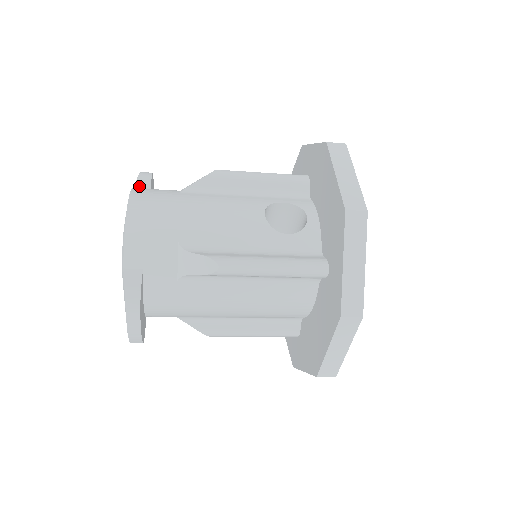
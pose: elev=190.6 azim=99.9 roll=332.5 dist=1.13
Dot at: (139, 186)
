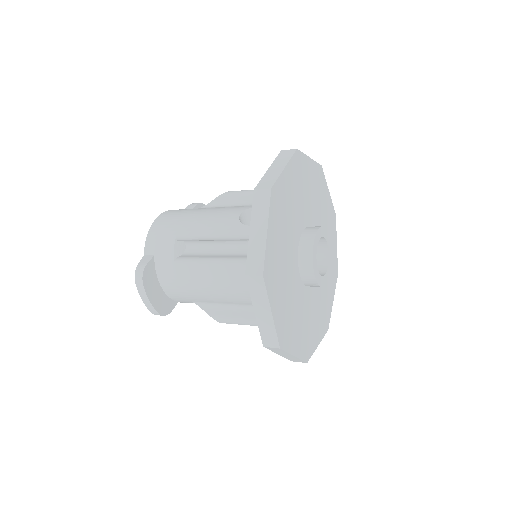
Dot at: occluded
